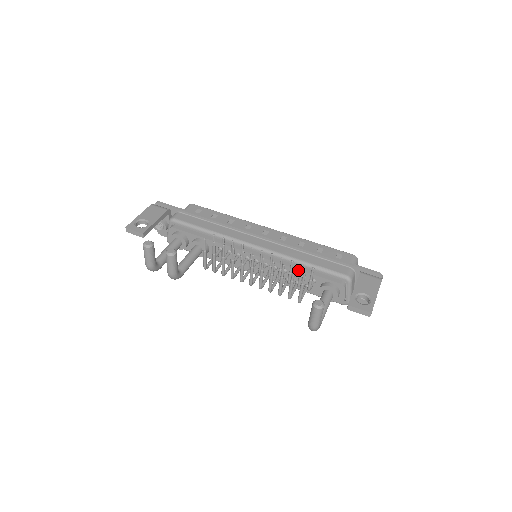
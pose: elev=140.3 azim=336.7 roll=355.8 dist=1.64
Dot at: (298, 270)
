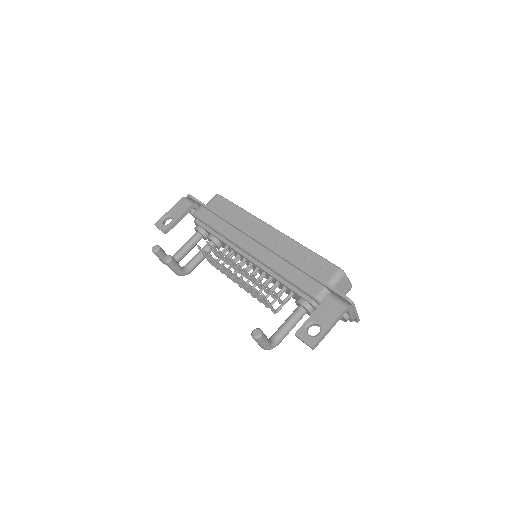
Dot at: (278, 281)
